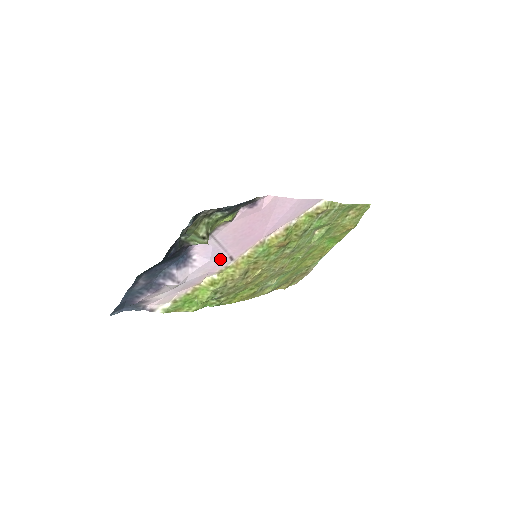
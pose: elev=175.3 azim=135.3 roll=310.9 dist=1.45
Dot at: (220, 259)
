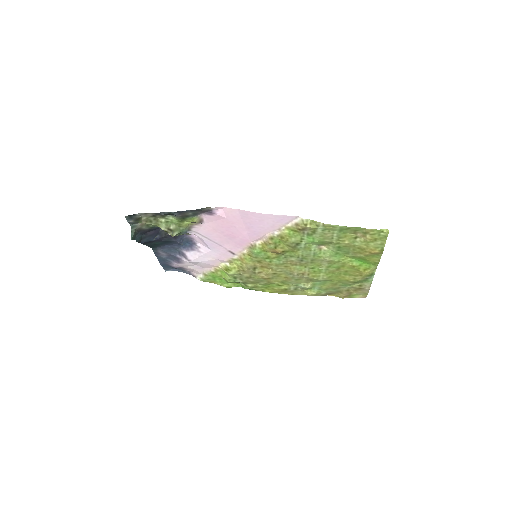
Dot at: (221, 251)
